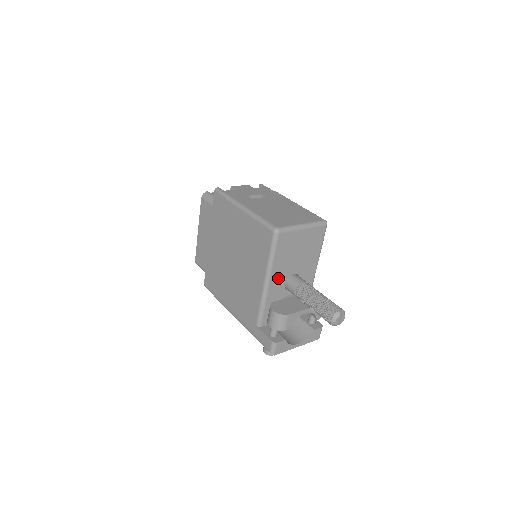
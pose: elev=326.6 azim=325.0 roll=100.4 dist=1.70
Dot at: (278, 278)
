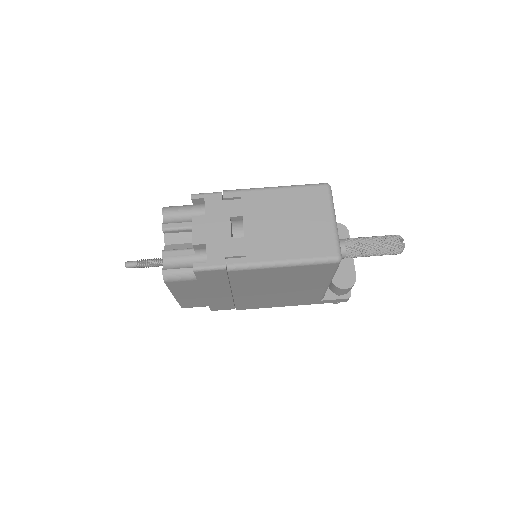
Dot at: occluded
